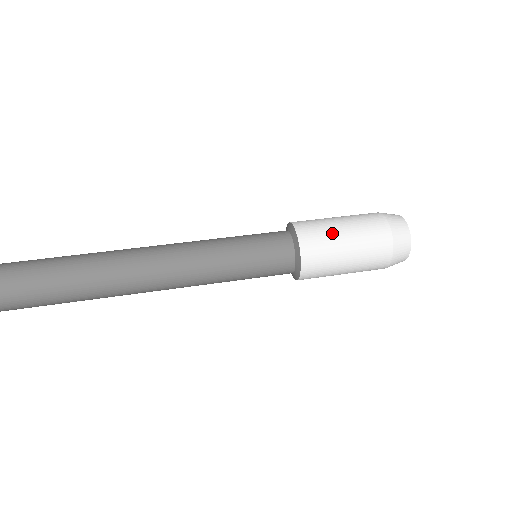
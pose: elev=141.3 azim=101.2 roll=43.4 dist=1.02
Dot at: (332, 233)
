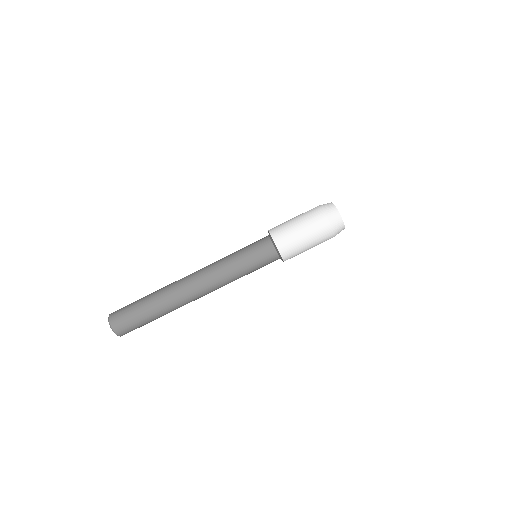
Dot at: (301, 249)
